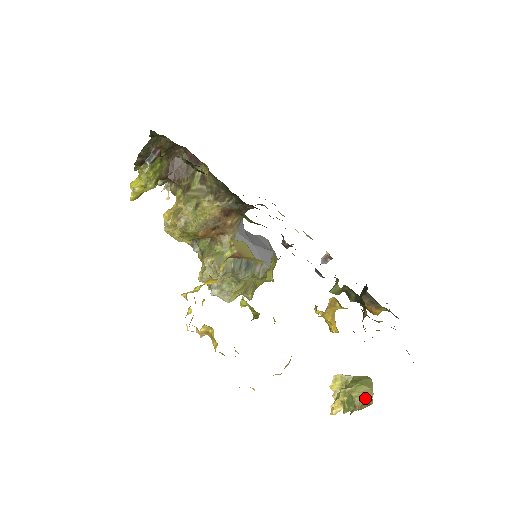
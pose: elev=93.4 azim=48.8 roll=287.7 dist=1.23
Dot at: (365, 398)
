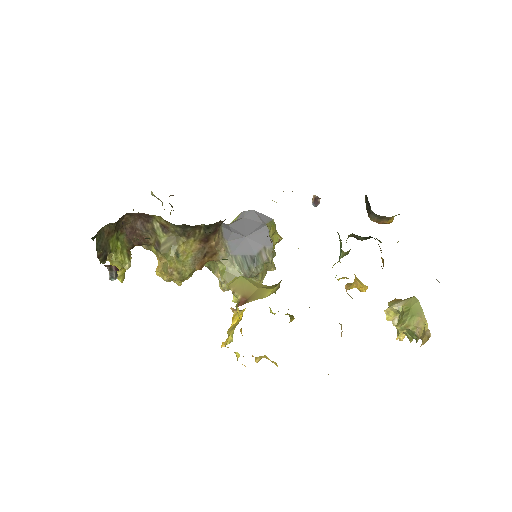
Dot at: (422, 329)
